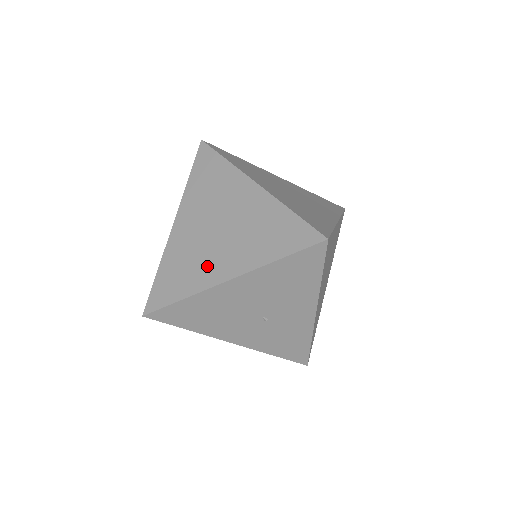
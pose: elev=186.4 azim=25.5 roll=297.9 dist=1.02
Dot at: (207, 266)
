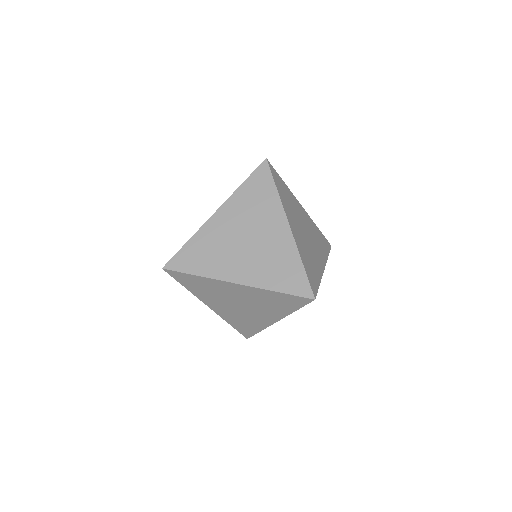
Dot at: (257, 319)
